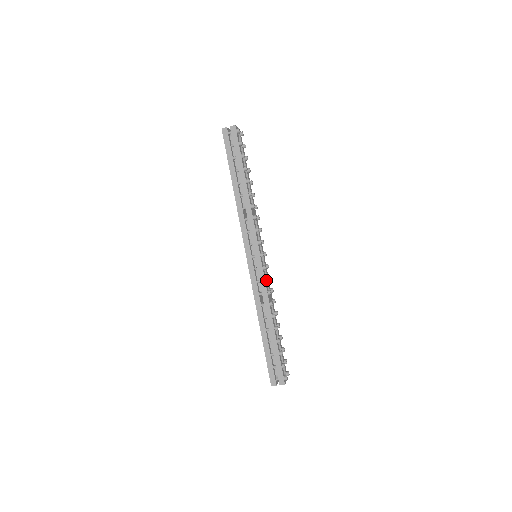
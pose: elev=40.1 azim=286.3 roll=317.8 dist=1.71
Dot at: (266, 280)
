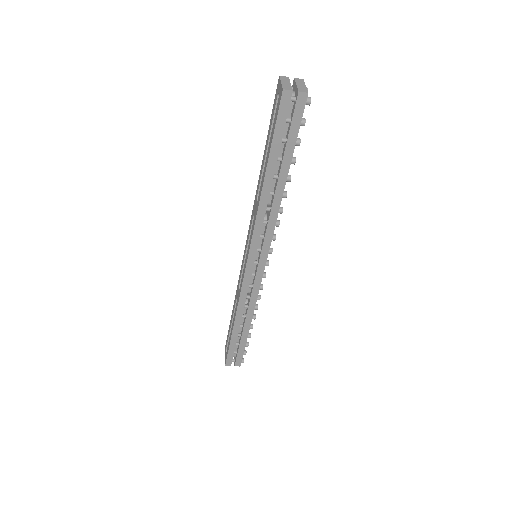
Dot at: (261, 289)
